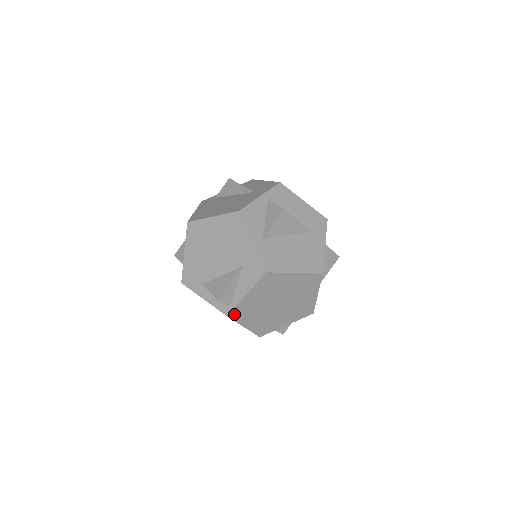
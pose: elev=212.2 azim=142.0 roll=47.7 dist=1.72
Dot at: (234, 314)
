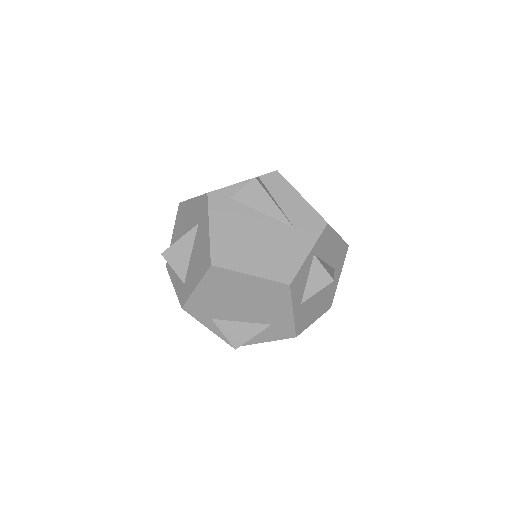
Dot at: occluded
